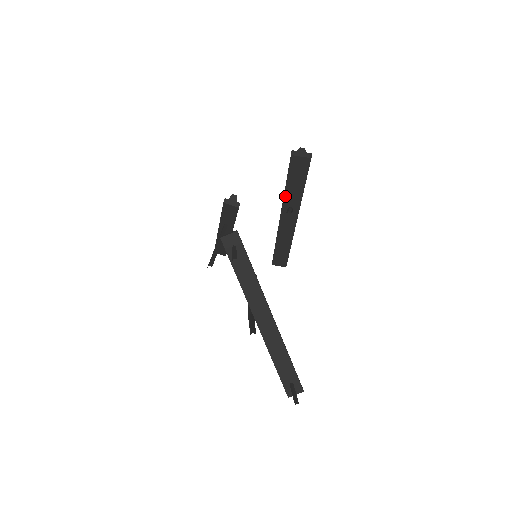
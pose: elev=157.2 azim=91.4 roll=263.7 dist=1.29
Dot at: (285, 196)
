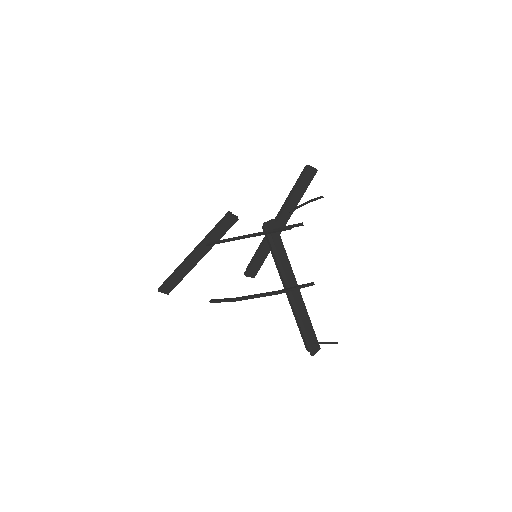
Dot at: (289, 201)
